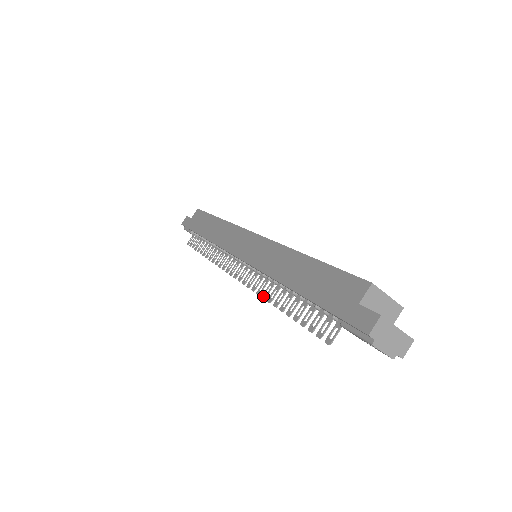
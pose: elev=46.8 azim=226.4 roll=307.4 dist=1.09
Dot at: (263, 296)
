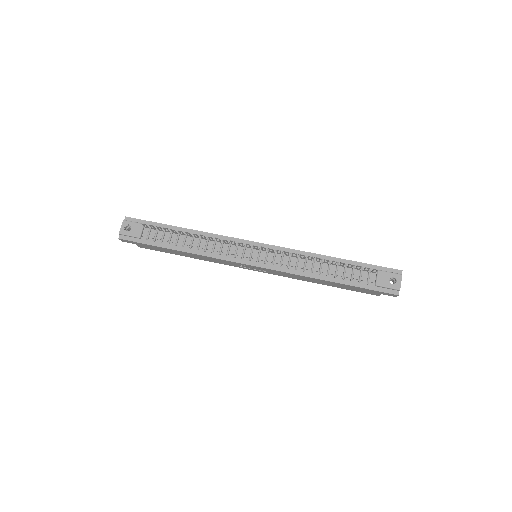
Dot at: (302, 254)
